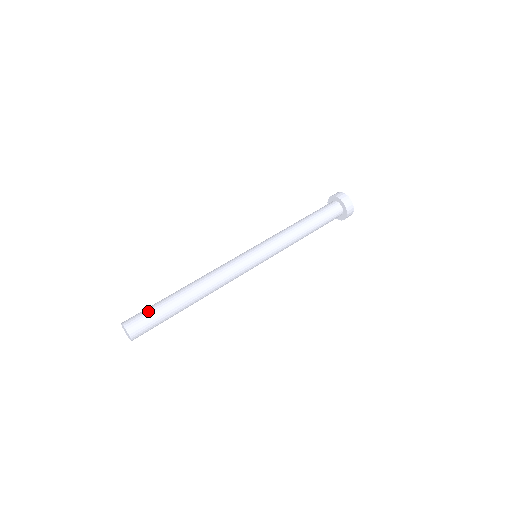
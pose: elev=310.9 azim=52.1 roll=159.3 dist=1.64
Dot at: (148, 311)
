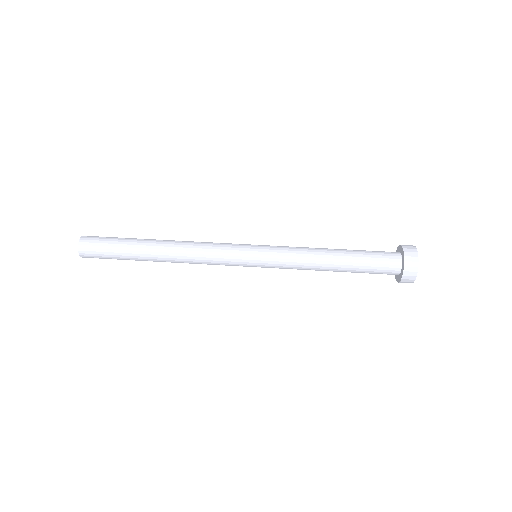
Dot at: (109, 240)
